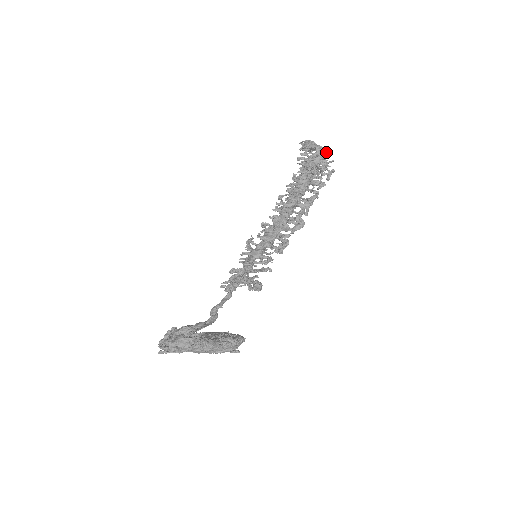
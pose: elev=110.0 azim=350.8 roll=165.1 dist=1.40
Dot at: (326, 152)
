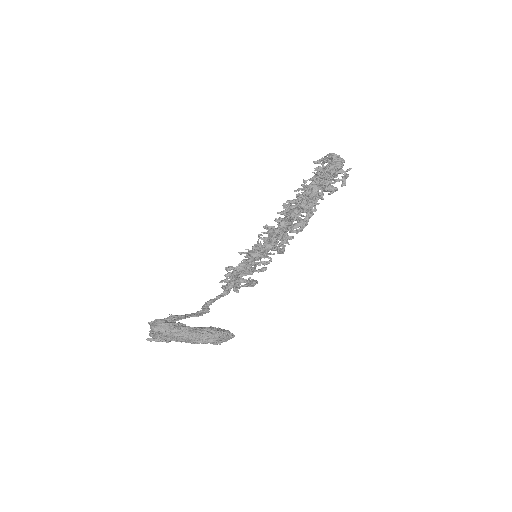
Dot at: (343, 160)
